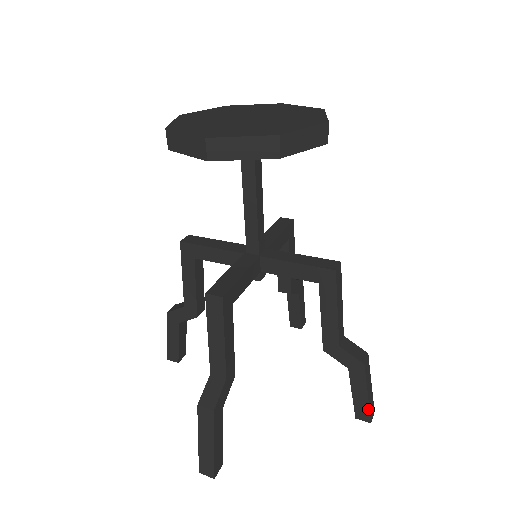
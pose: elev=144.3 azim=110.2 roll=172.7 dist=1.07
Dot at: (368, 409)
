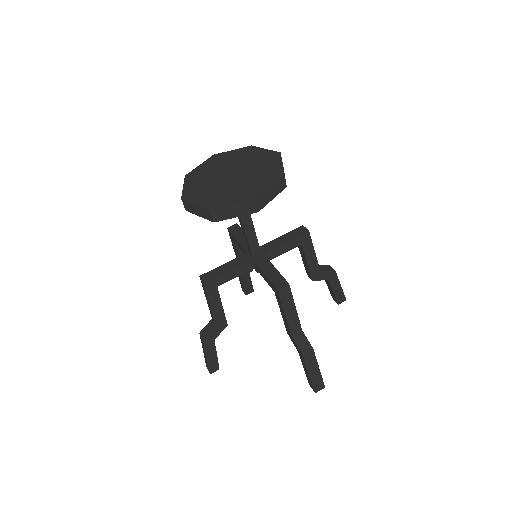
Dot at: (343, 294)
